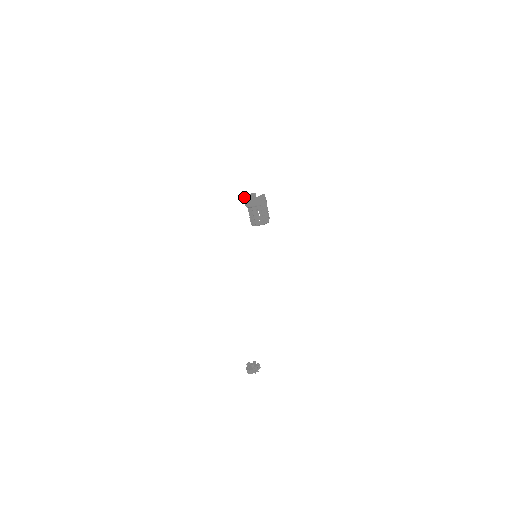
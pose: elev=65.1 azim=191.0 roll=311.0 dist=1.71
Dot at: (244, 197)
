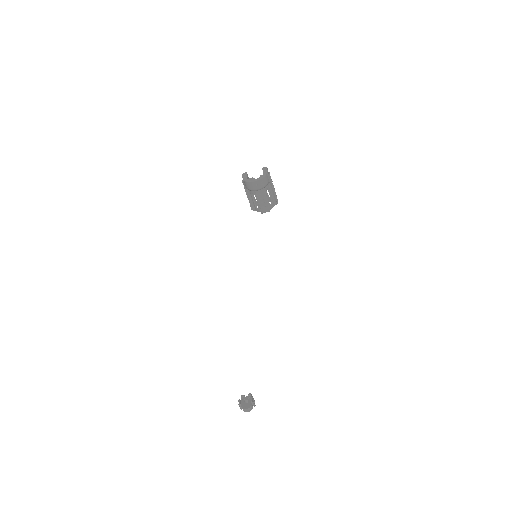
Dot at: (246, 180)
